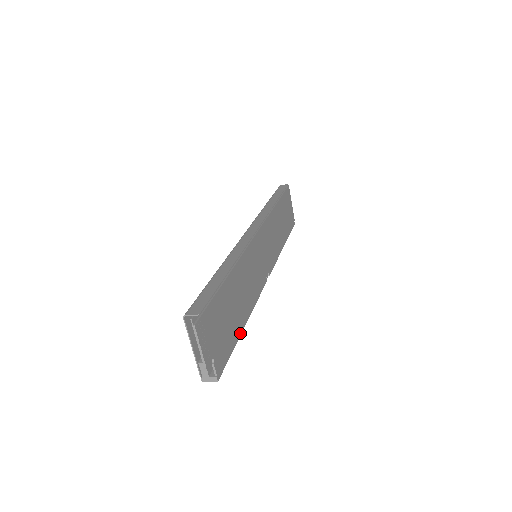
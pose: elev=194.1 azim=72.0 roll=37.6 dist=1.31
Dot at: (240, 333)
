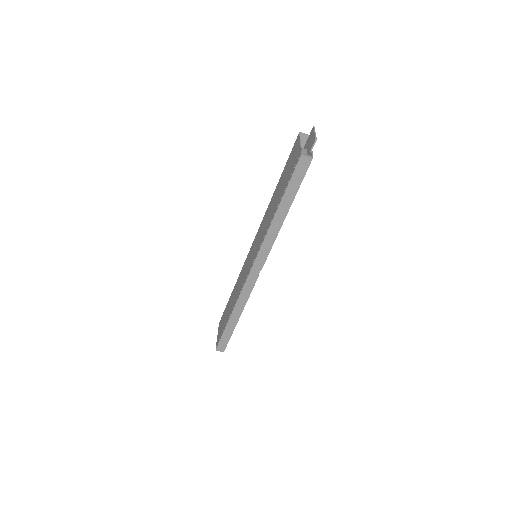
Dot at: (291, 204)
